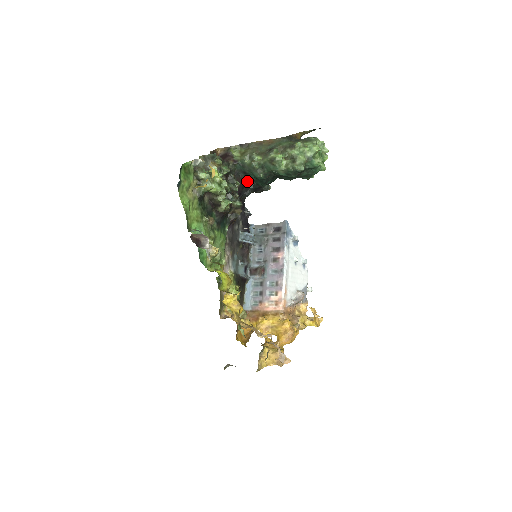
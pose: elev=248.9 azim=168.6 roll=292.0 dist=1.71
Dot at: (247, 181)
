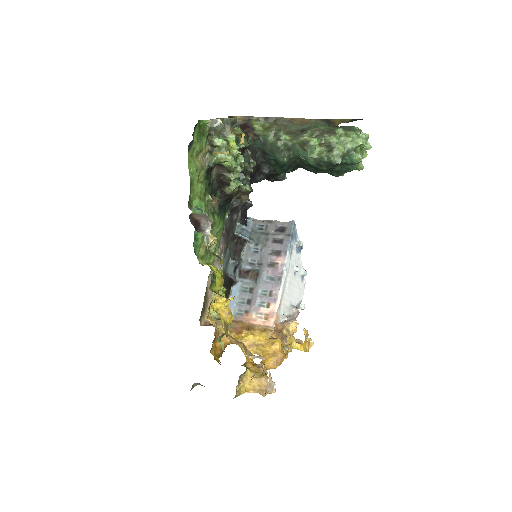
Dot at: (263, 163)
